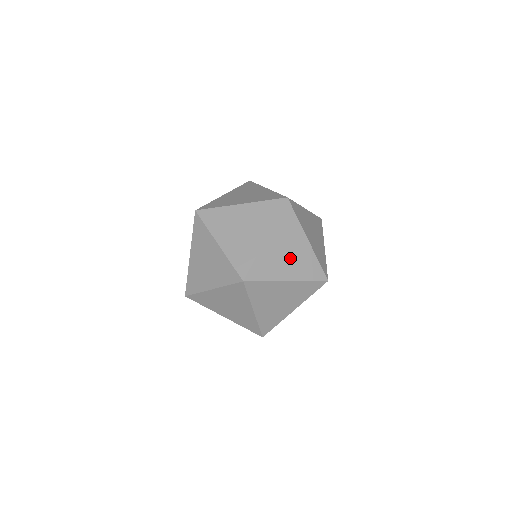
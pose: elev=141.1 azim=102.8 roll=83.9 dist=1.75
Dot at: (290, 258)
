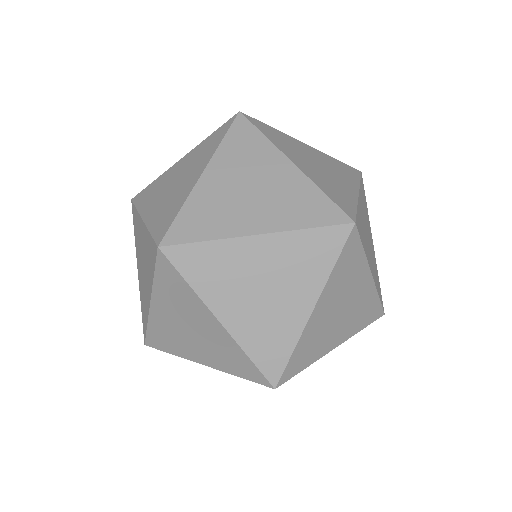
Dot at: occluded
